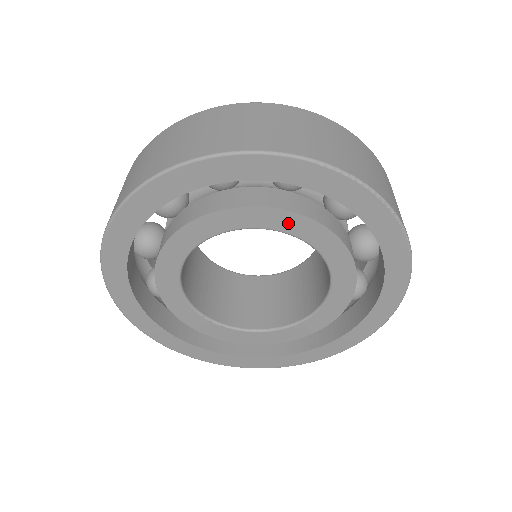
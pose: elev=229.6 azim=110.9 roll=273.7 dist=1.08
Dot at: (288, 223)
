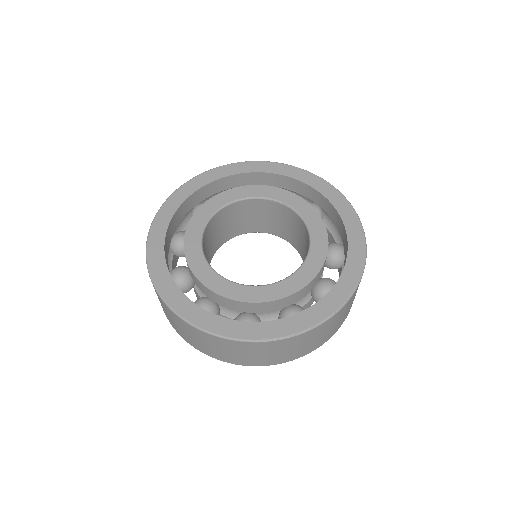
Dot at: occluded
